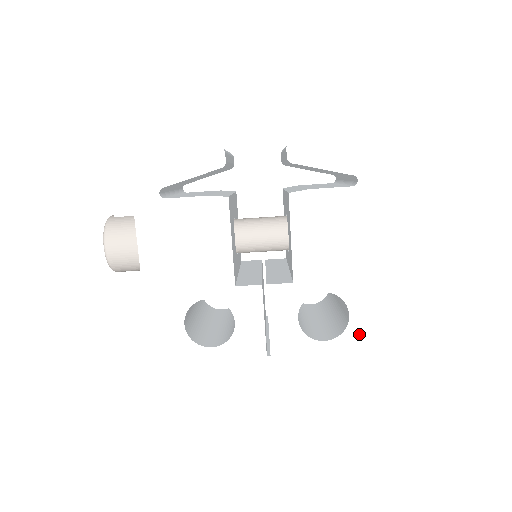
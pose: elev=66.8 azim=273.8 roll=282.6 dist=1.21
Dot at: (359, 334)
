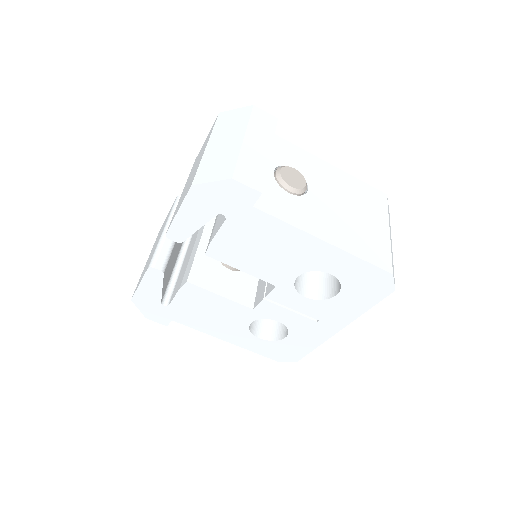
Dot at: (352, 277)
